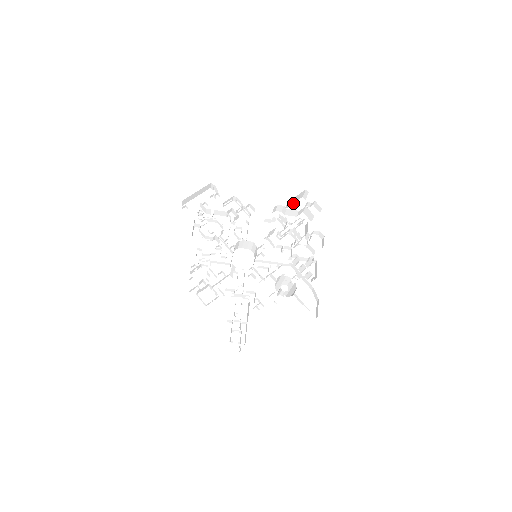
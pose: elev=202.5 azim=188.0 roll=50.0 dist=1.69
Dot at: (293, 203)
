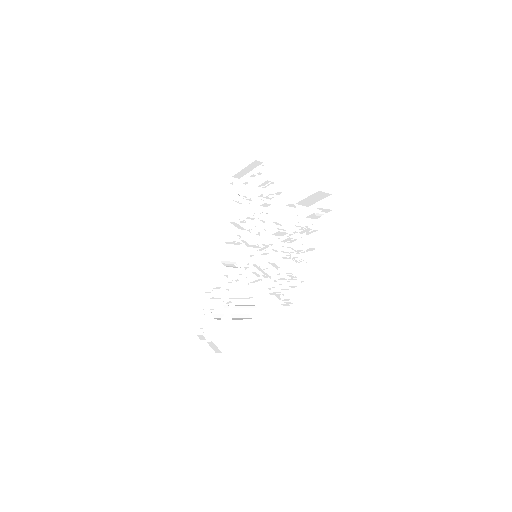
Dot at: (319, 200)
